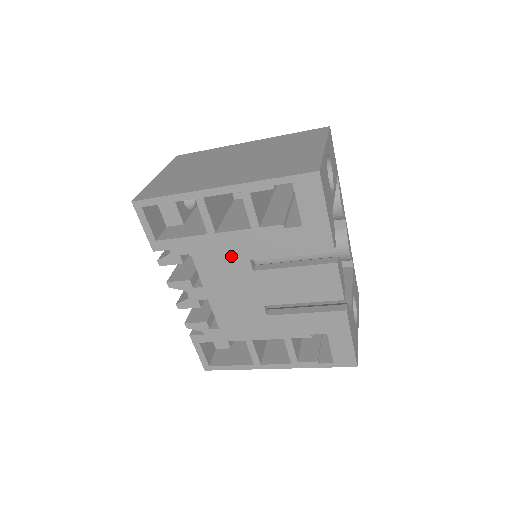
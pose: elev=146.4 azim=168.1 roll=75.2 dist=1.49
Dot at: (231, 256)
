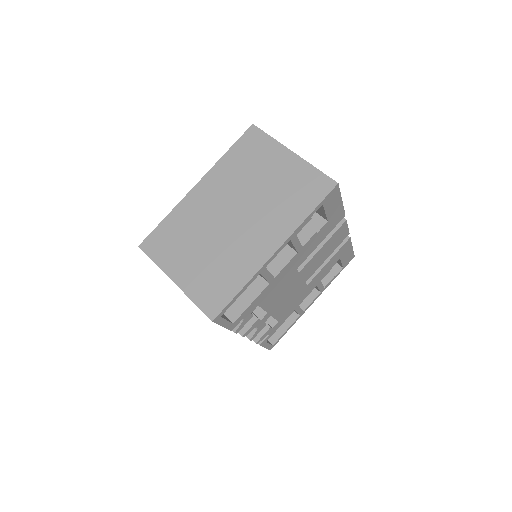
Dot at: (285, 279)
